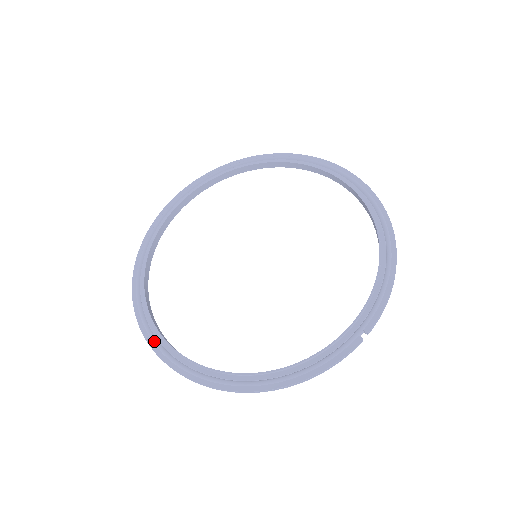
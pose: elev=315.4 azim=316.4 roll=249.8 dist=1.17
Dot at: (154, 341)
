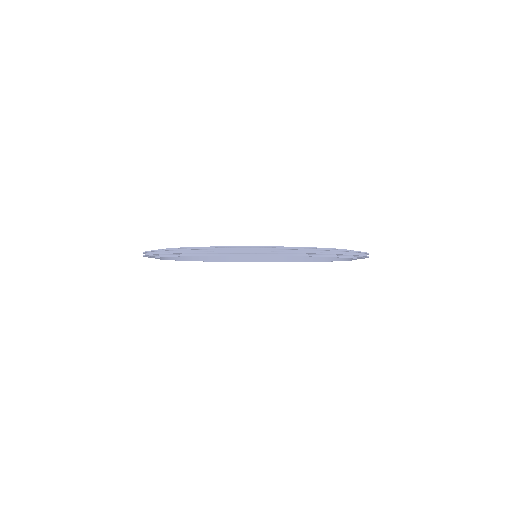
Dot at: (240, 247)
